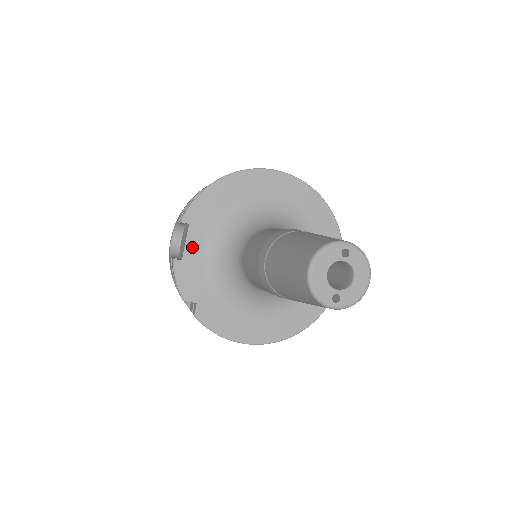
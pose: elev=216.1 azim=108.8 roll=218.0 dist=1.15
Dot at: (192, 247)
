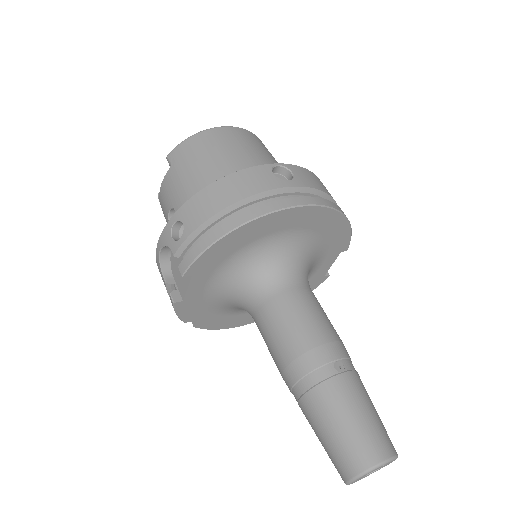
Dot at: (194, 290)
